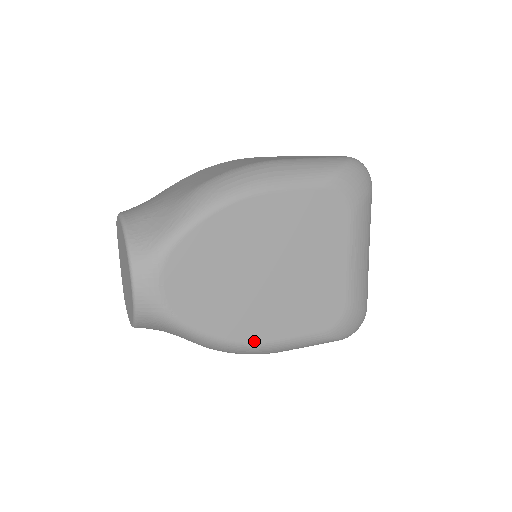
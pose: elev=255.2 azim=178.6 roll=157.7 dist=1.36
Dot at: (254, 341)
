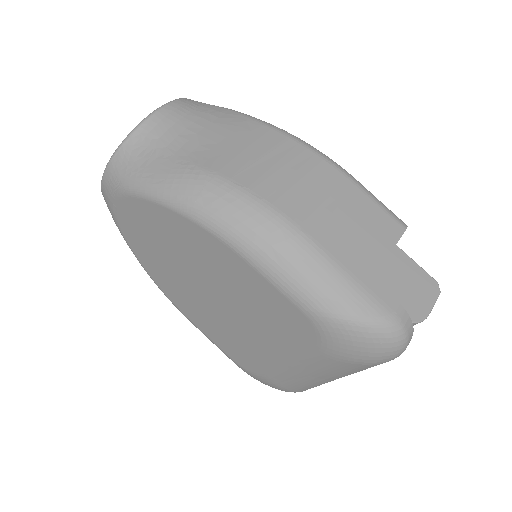
Dot at: (175, 303)
